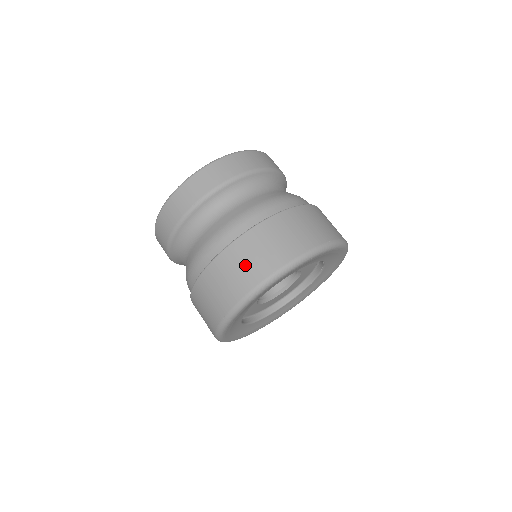
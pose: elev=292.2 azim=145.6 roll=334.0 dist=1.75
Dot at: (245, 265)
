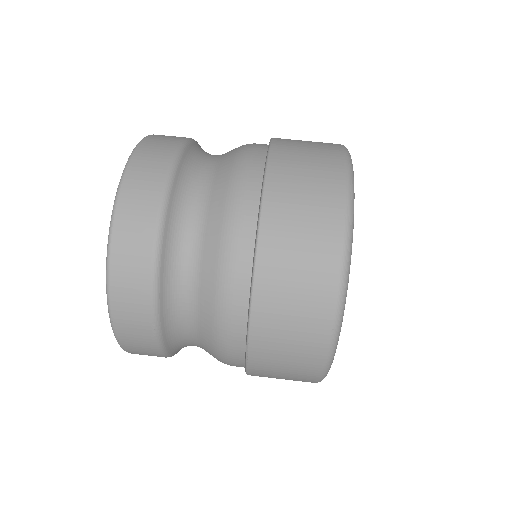
Dot at: (290, 349)
